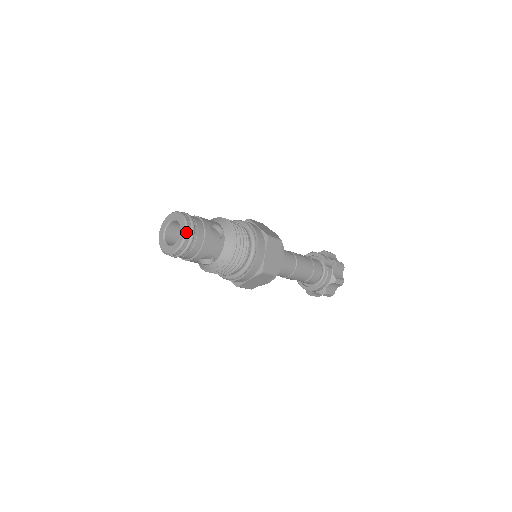
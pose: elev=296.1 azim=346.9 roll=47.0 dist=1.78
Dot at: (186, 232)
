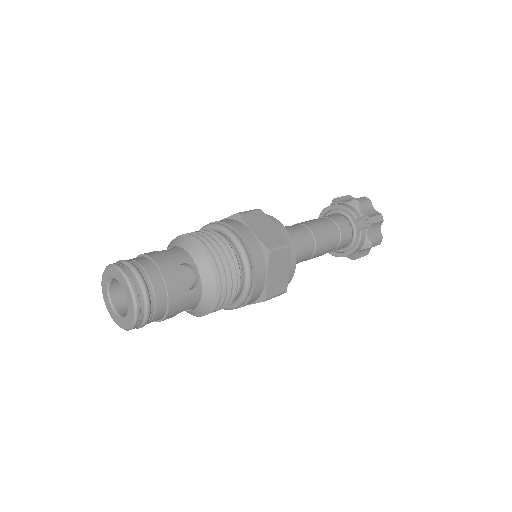
Dot at: (136, 309)
